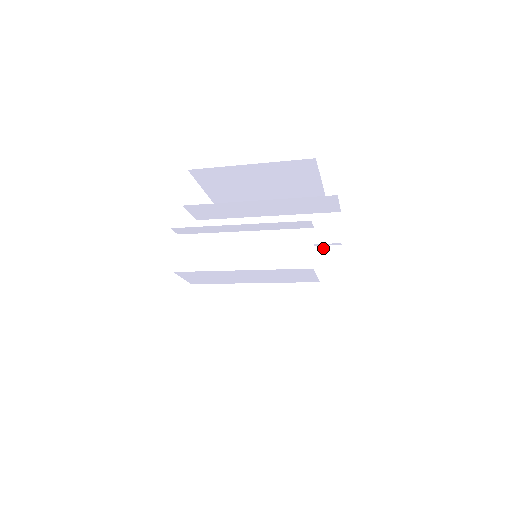
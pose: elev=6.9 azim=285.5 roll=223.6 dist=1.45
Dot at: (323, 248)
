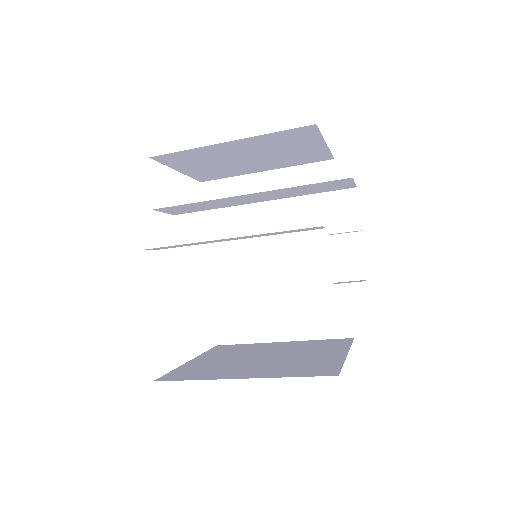
Dot at: (339, 237)
